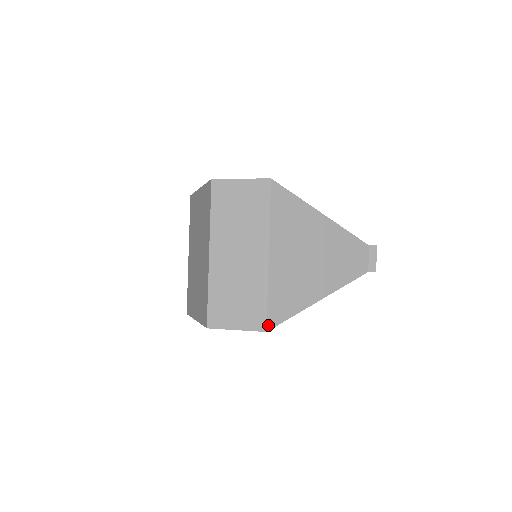
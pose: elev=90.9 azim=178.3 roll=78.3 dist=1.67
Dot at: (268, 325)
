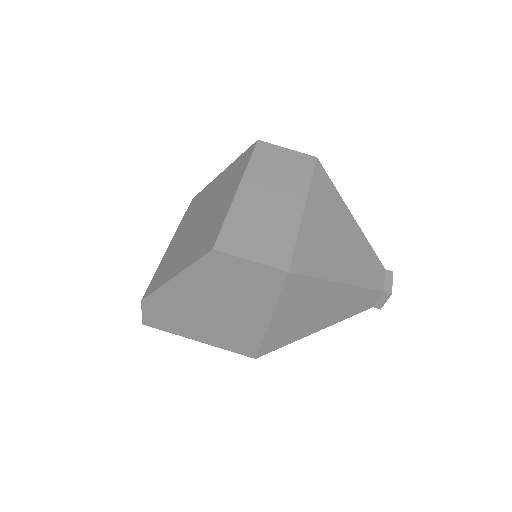
Dot at: (291, 267)
